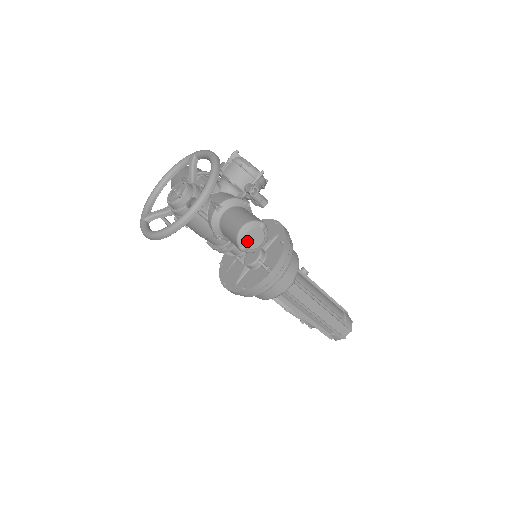
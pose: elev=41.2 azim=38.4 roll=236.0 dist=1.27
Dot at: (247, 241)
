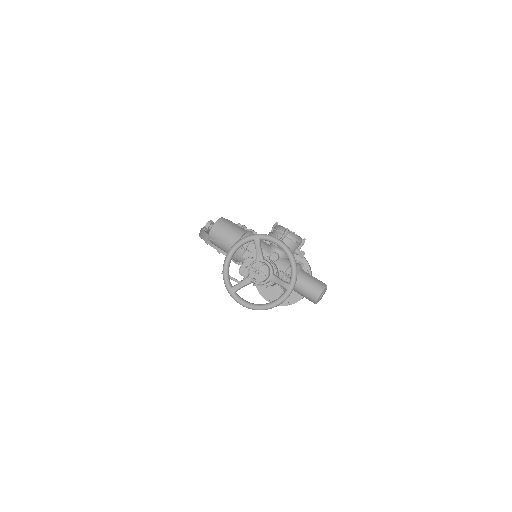
Dot at: (320, 299)
